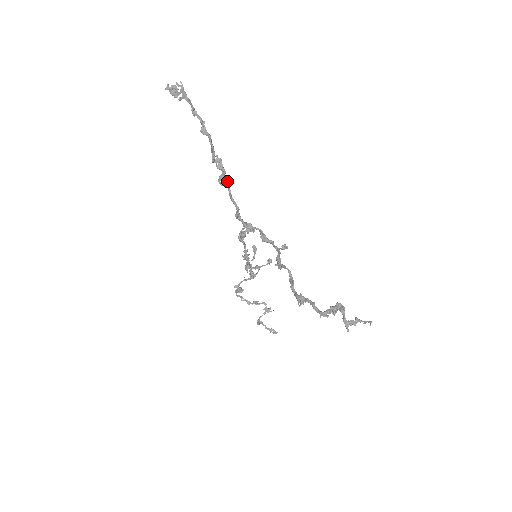
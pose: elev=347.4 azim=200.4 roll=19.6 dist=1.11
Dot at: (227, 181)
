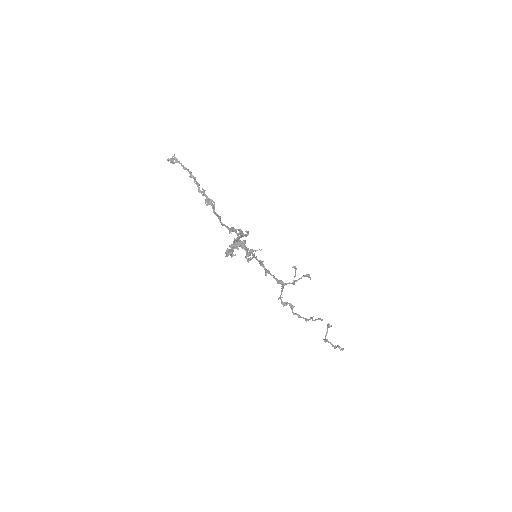
Dot at: (210, 202)
